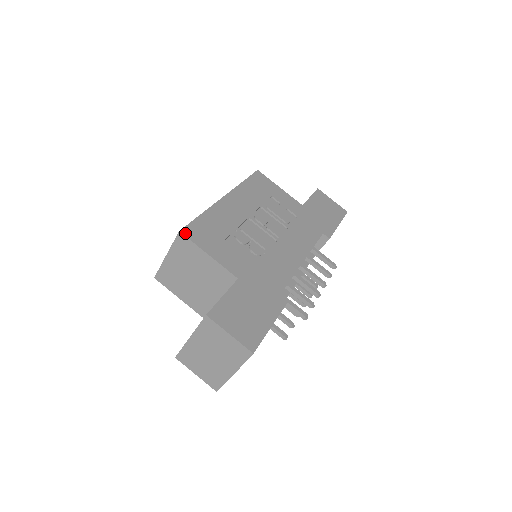
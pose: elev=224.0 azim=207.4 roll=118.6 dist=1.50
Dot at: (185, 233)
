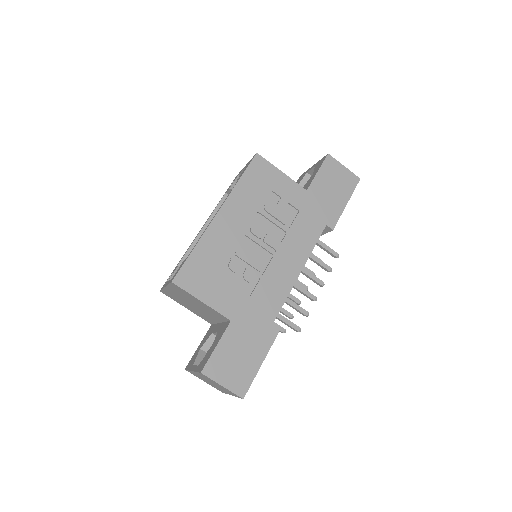
Dot at: (177, 282)
